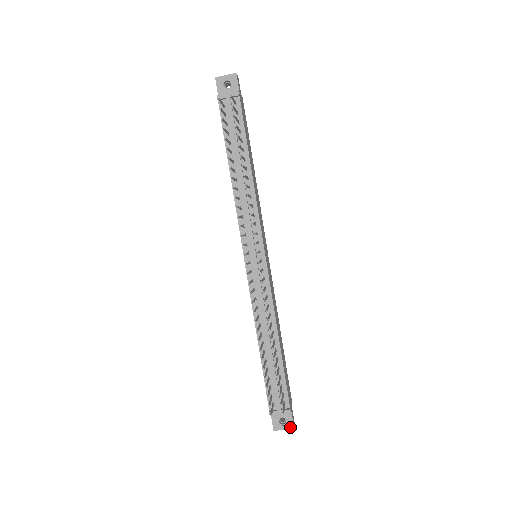
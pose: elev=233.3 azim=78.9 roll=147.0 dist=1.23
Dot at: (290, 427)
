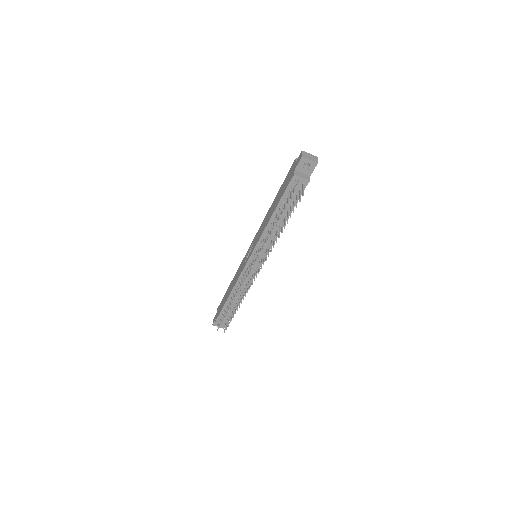
Dot at: (222, 327)
